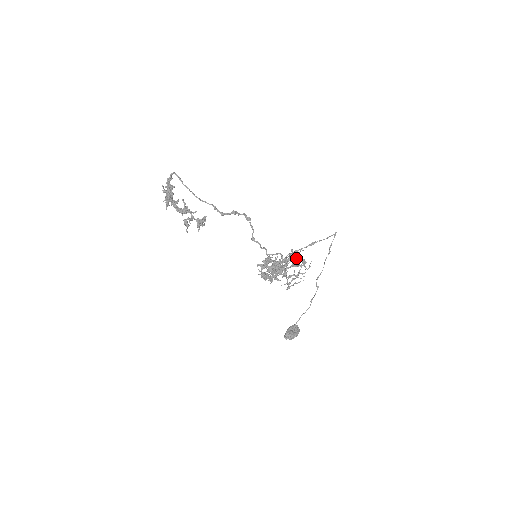
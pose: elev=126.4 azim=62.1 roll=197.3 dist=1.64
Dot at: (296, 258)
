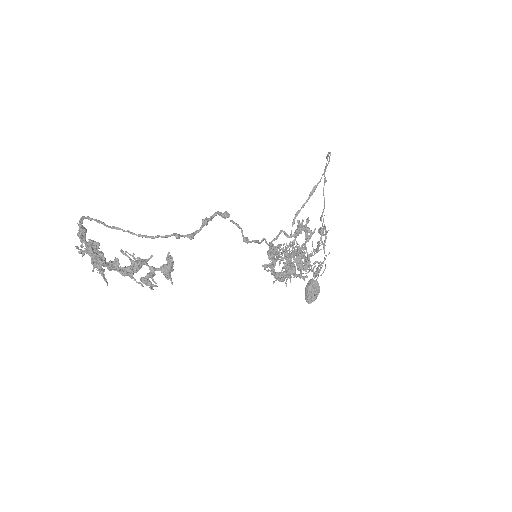
Dot at: occluded
